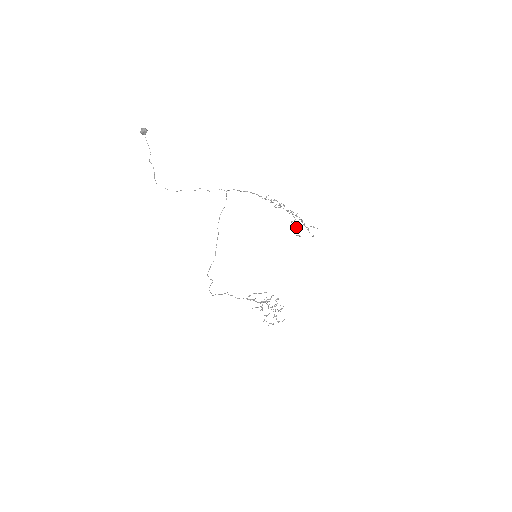
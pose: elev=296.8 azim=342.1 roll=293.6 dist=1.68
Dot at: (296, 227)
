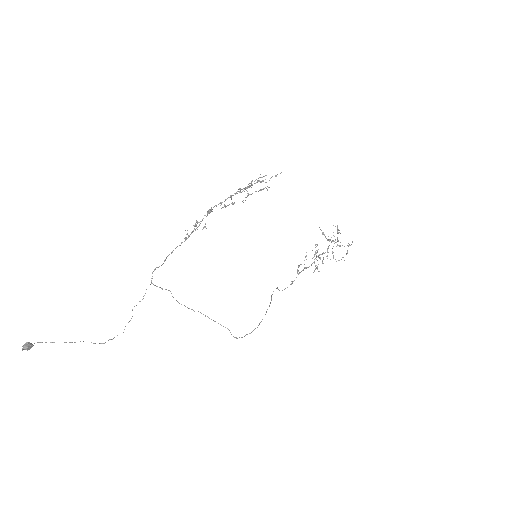
Dot at: occluded
